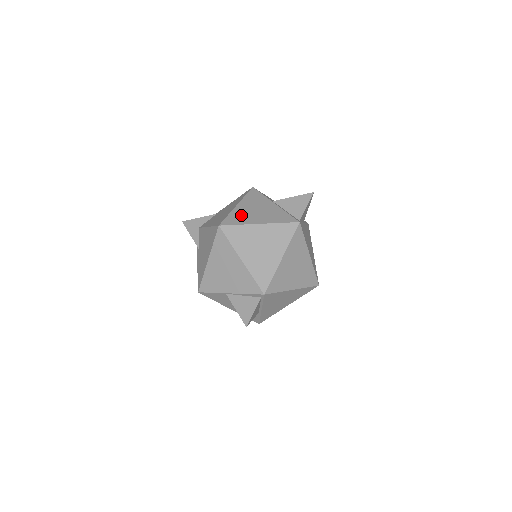
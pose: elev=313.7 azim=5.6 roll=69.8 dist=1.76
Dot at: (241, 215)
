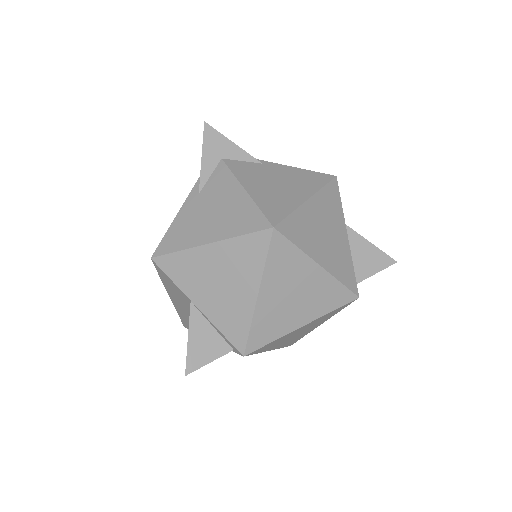
Dot at: (307, 227)
